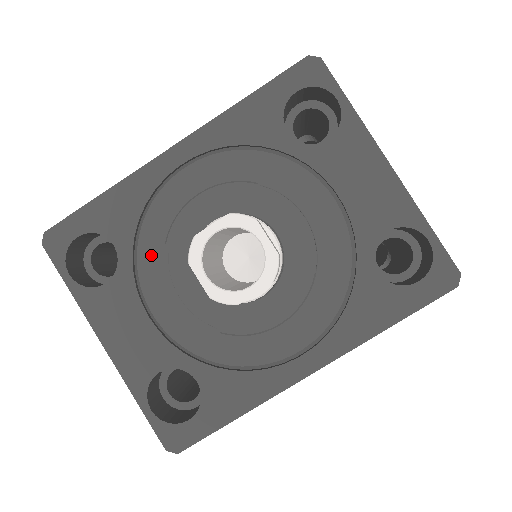
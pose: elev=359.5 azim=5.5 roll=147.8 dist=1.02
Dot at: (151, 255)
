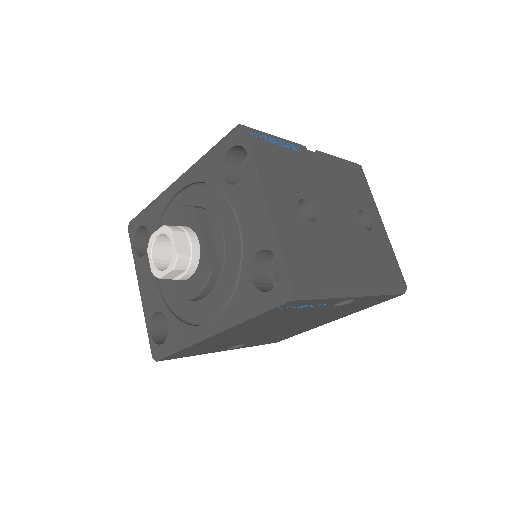
Dot at: occluded
